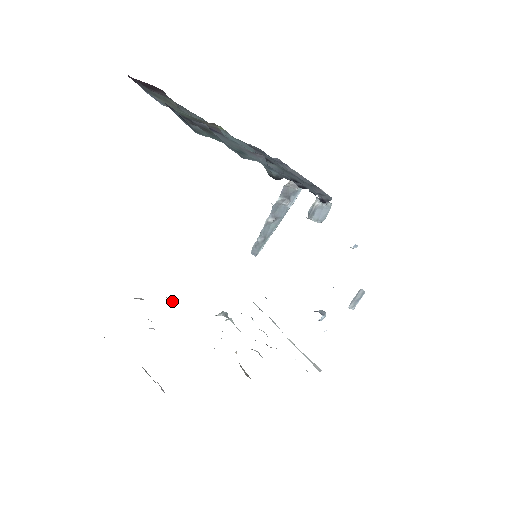
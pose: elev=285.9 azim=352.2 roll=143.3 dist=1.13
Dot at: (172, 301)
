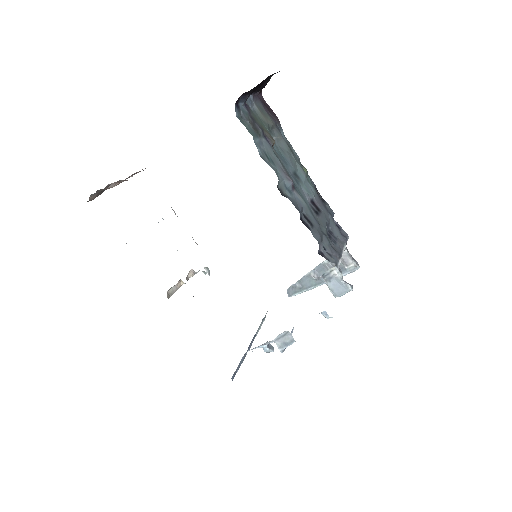
Dot at: (192, 237)
